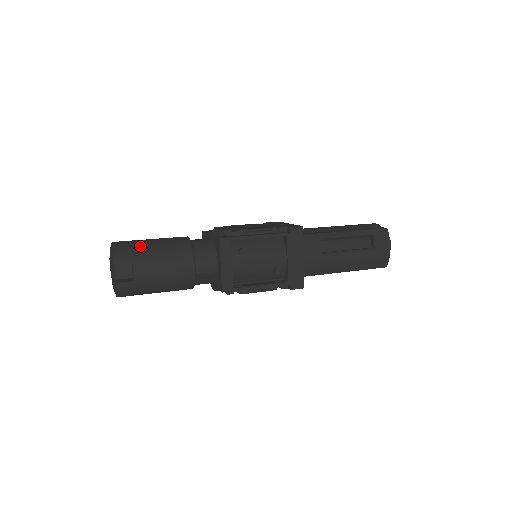
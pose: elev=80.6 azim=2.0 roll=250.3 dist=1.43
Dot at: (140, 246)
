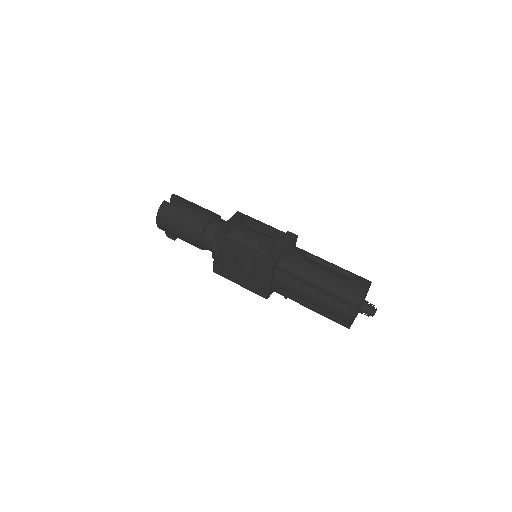
Dot at: occluded
